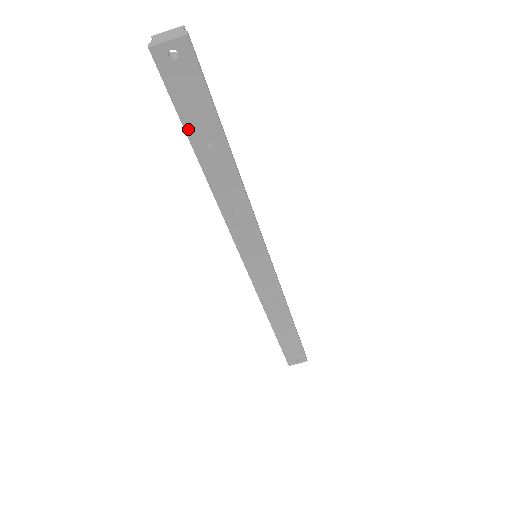
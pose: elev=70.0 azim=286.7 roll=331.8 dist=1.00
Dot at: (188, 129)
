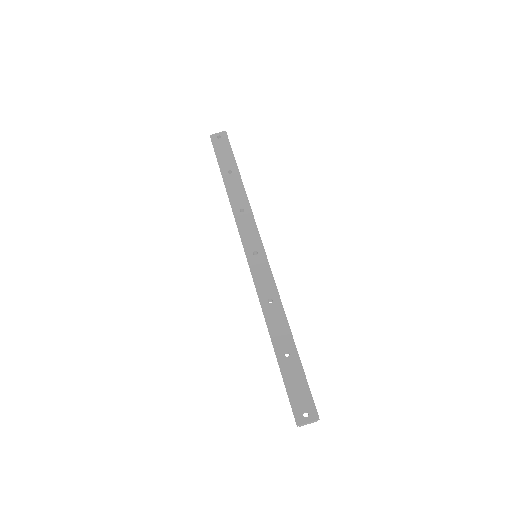
Dot at: (220, 165)
